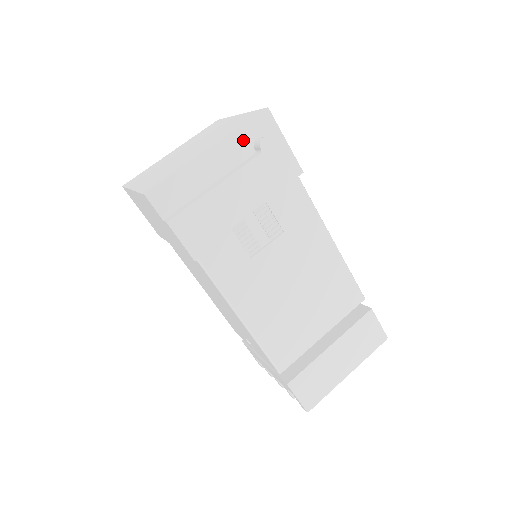
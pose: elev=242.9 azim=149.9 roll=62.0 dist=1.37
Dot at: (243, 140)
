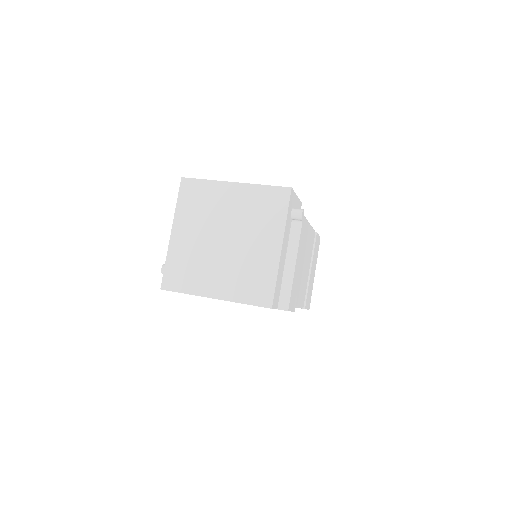
Dot at: (288, 221)
